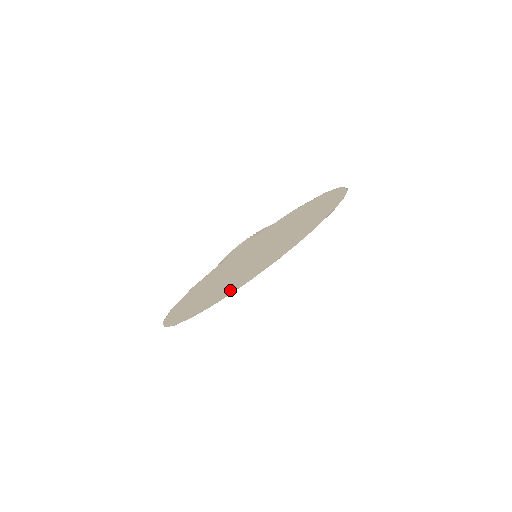
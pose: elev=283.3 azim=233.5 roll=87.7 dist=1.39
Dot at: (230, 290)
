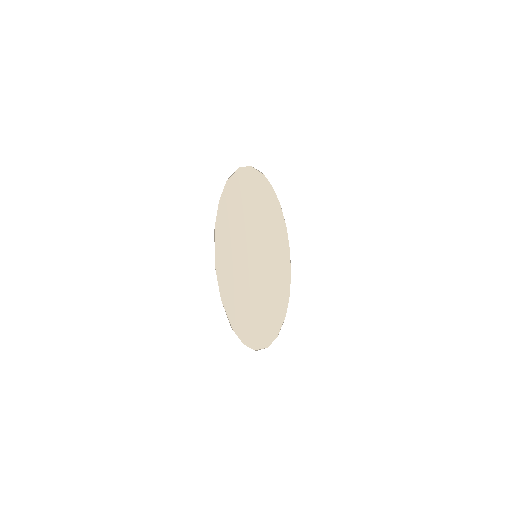
Dot at: (276, 311)
